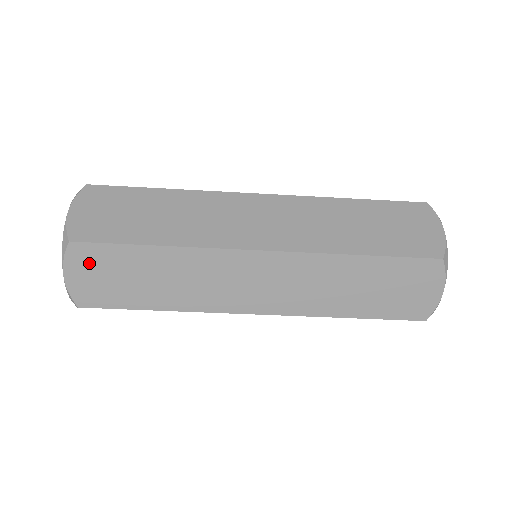
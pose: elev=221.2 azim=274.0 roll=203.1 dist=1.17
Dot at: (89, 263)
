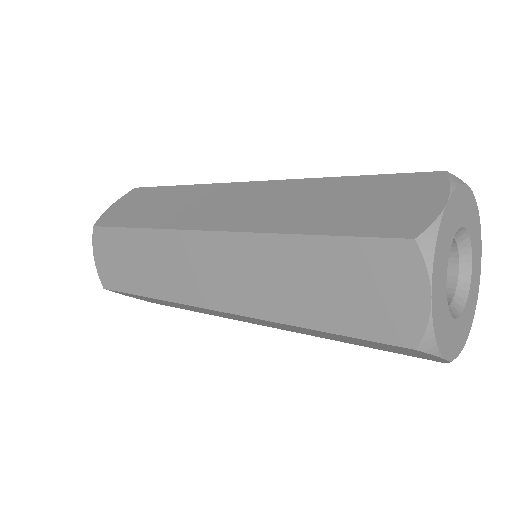
Dot at: (105, 246)
